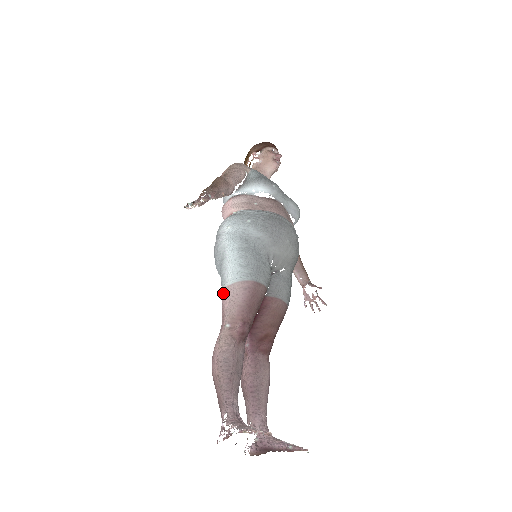
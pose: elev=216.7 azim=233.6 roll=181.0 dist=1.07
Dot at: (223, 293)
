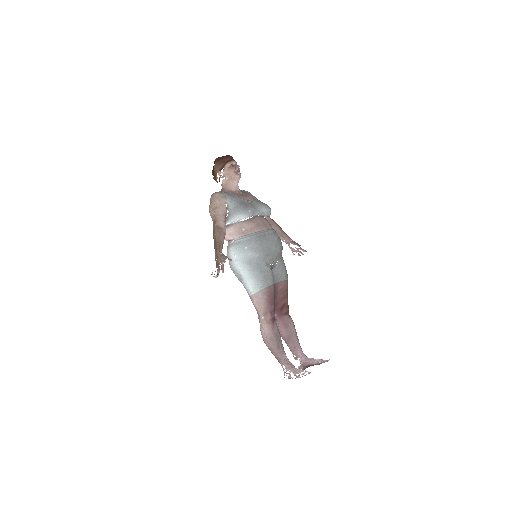
Dot at: (251, 298)
